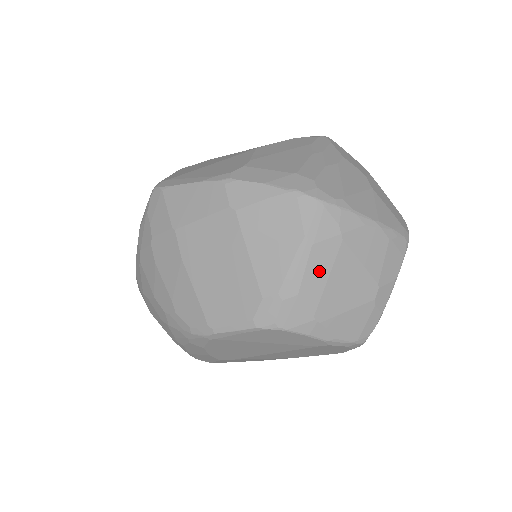
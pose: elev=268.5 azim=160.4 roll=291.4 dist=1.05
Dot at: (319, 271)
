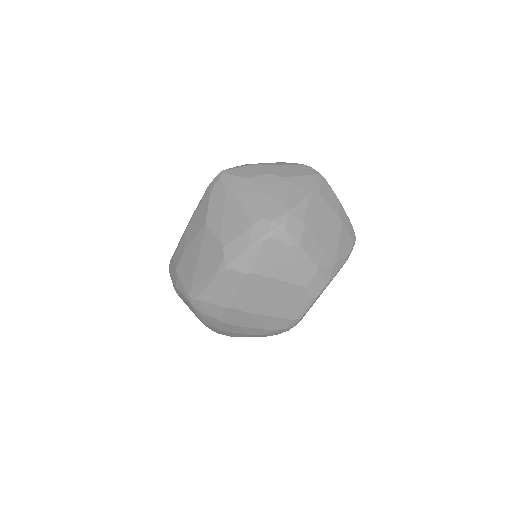
Dot at: (314, 249)
